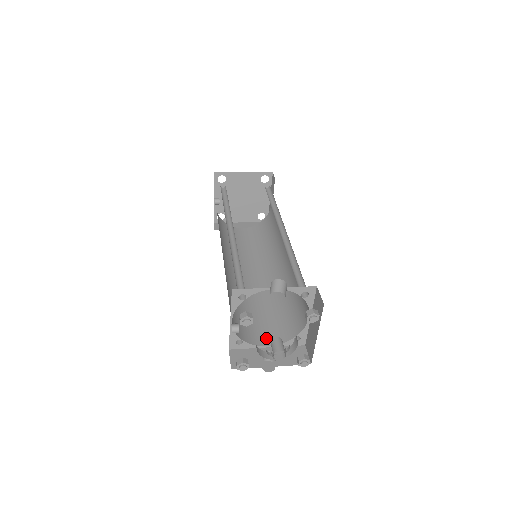
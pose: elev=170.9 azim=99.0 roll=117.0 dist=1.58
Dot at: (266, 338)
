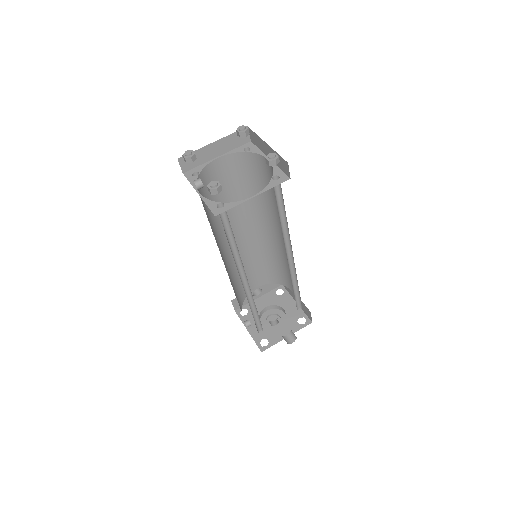
Dot at: (255, 283)
